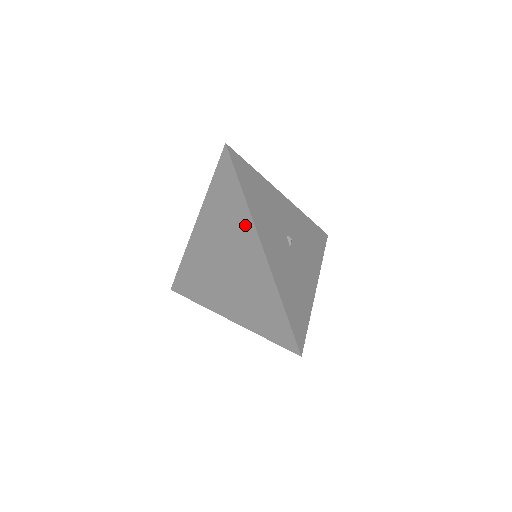
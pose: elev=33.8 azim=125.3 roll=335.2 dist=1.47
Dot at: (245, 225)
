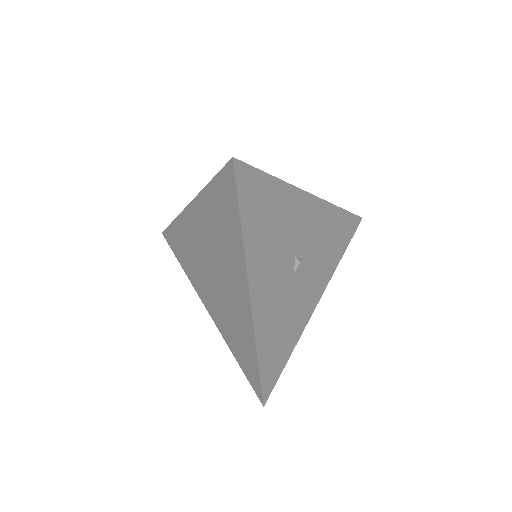
Dot at: (237, 261)
